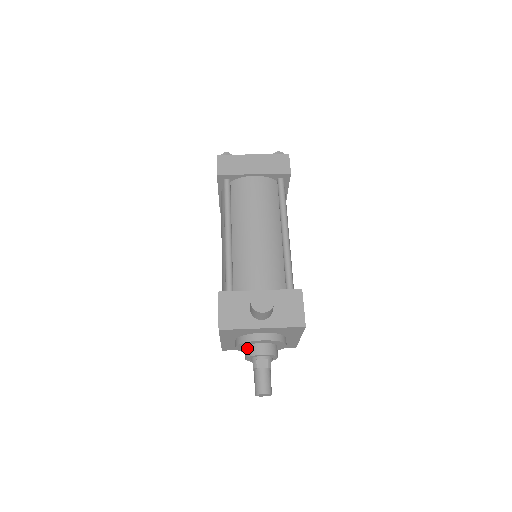
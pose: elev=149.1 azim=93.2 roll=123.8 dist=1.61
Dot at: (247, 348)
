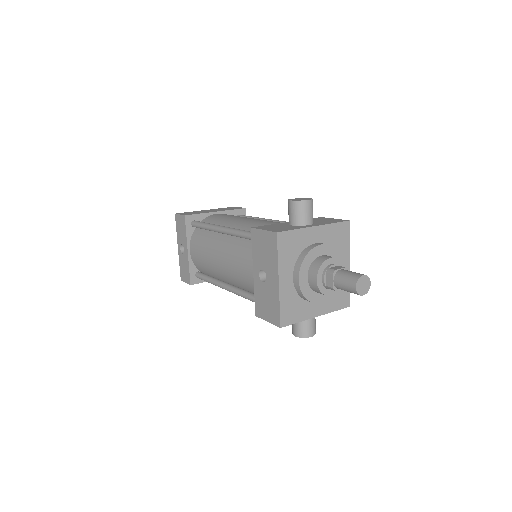
Dot at: (311, 268)
